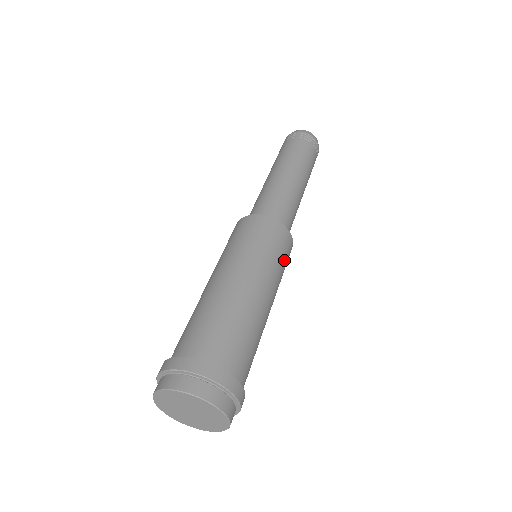
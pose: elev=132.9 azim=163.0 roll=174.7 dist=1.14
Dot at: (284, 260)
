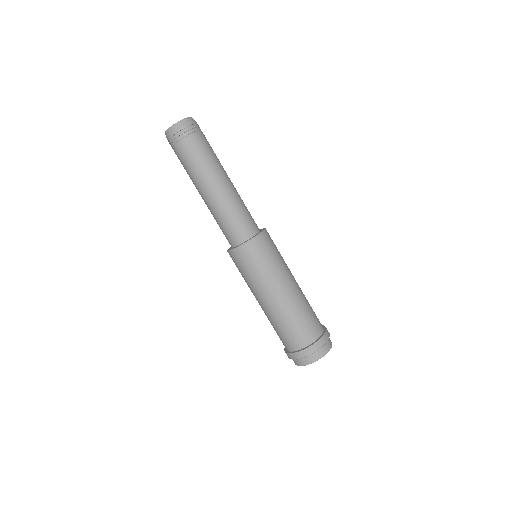
Dot at: (273, 252)
